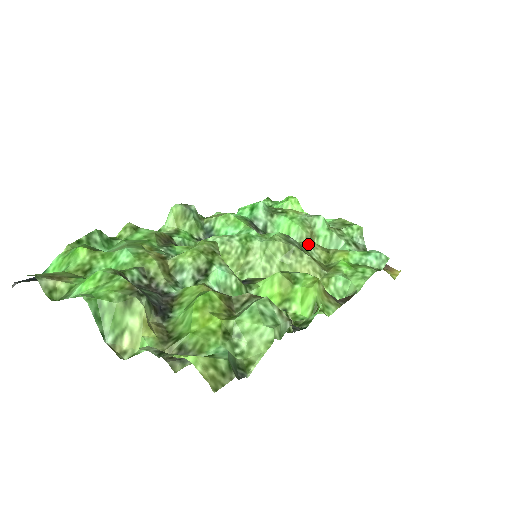
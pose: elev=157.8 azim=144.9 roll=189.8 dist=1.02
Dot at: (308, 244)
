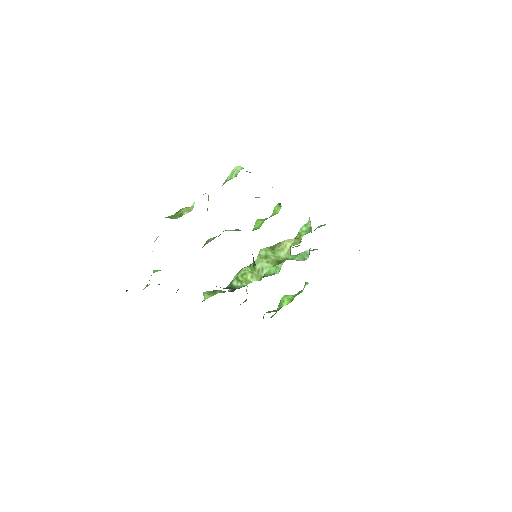
Dot at: occluded
